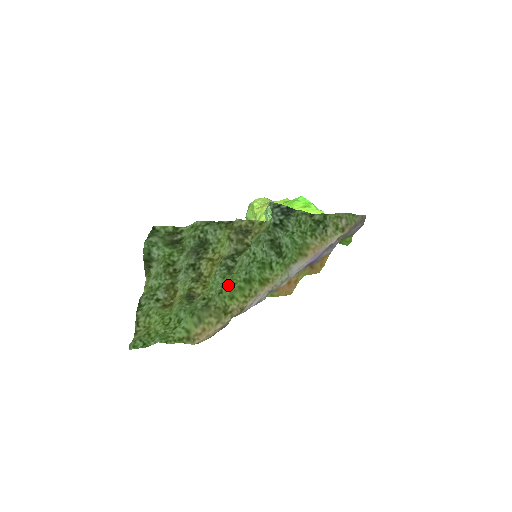
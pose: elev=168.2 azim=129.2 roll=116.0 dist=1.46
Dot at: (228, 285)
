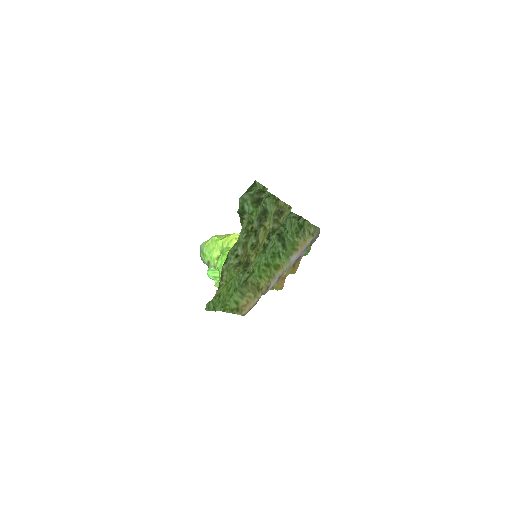
Dot at: (257, 266)
